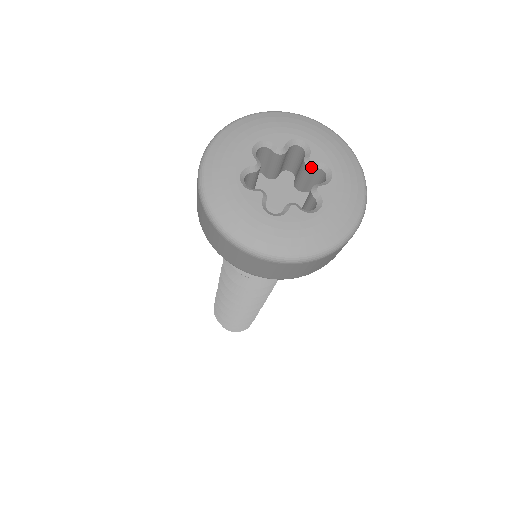
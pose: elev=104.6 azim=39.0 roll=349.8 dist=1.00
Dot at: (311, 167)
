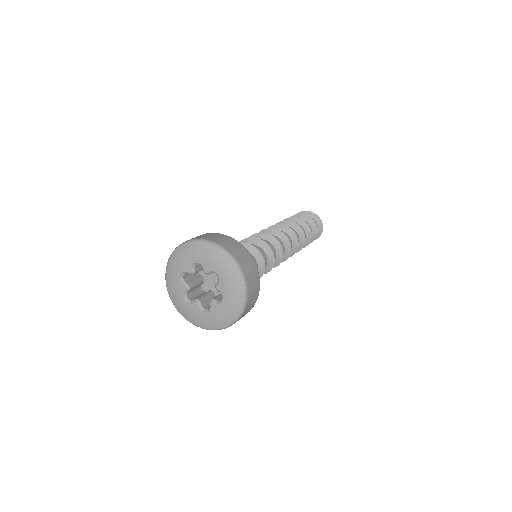
Dot at: occluded
